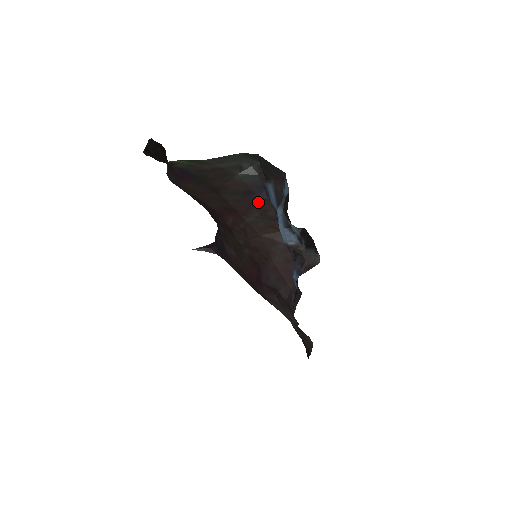
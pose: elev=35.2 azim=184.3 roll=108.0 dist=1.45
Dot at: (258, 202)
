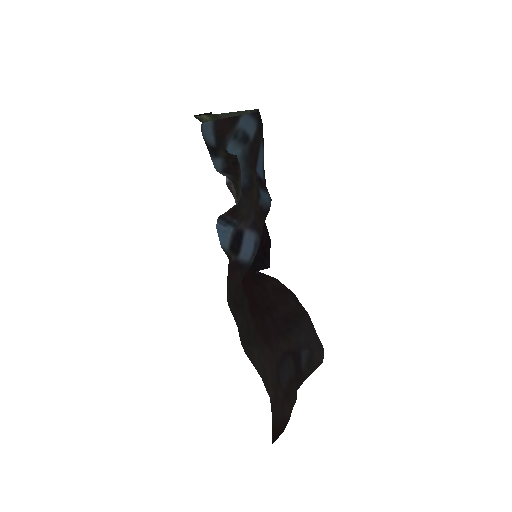
Dot at: occluded
